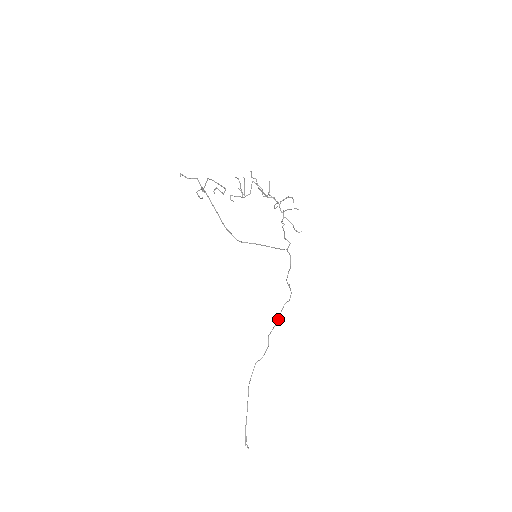
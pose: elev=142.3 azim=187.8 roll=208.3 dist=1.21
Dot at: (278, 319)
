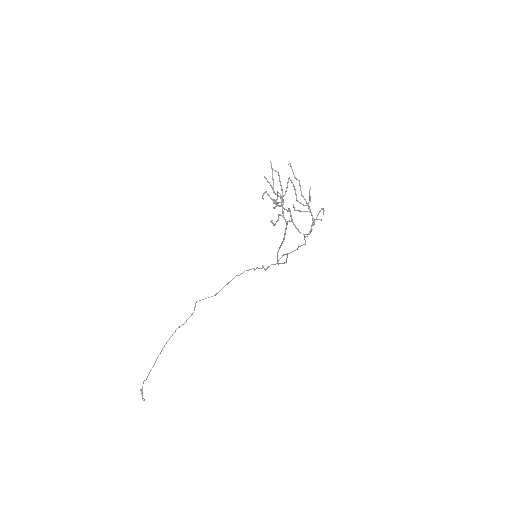
Dot at: occluded
